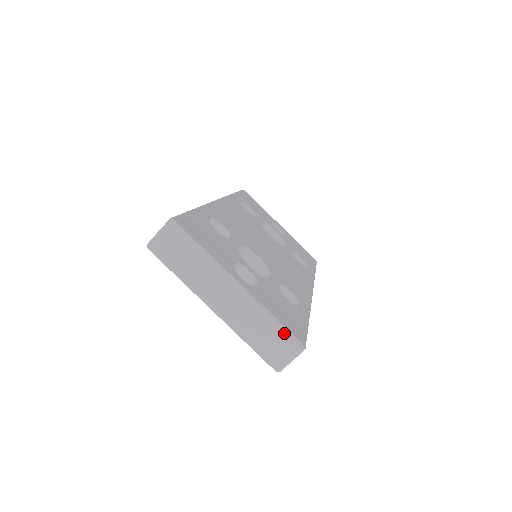
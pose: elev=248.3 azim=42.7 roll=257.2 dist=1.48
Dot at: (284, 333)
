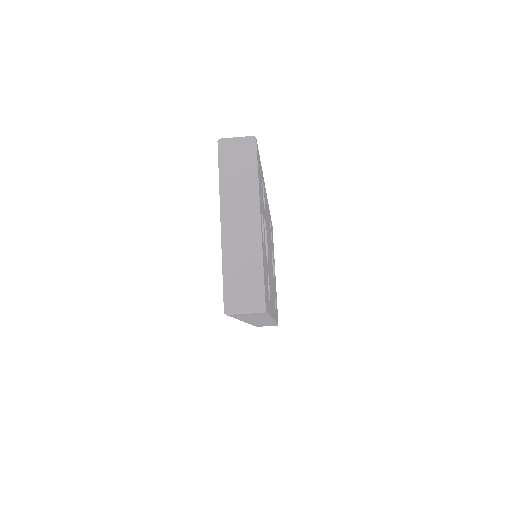
Dot at: (260, 285)
